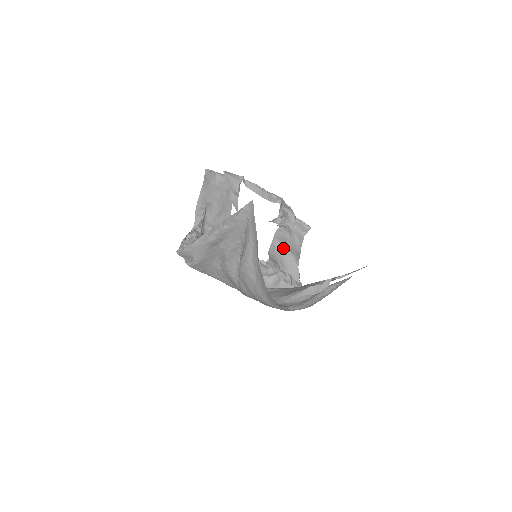
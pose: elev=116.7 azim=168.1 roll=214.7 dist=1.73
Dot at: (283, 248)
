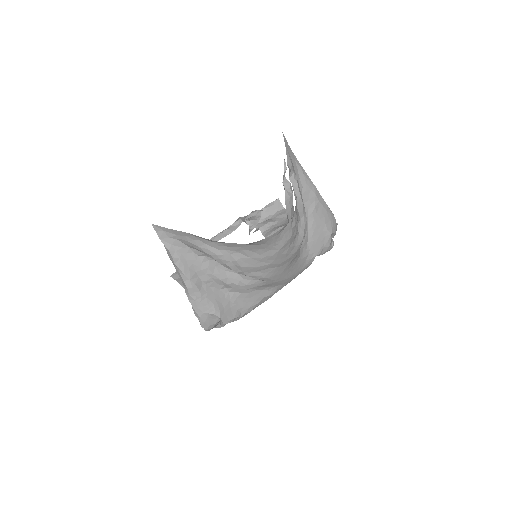
Dot at: occluded
